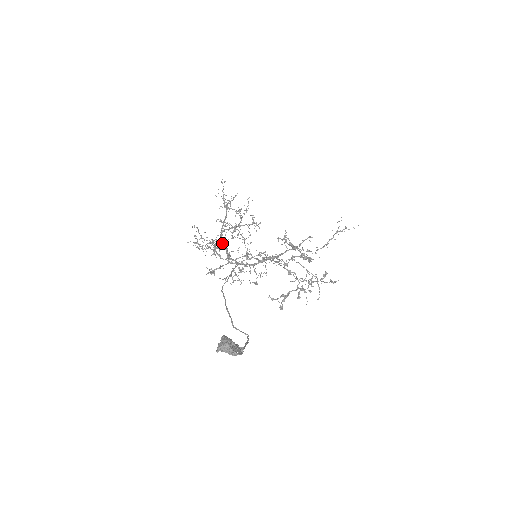
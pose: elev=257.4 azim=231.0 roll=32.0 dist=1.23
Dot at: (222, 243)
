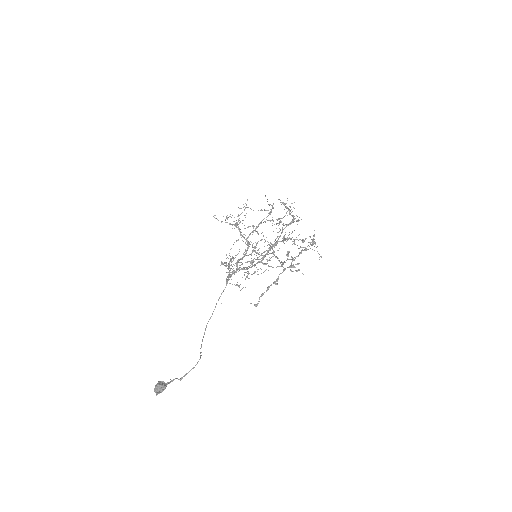
Dot at: occluded
